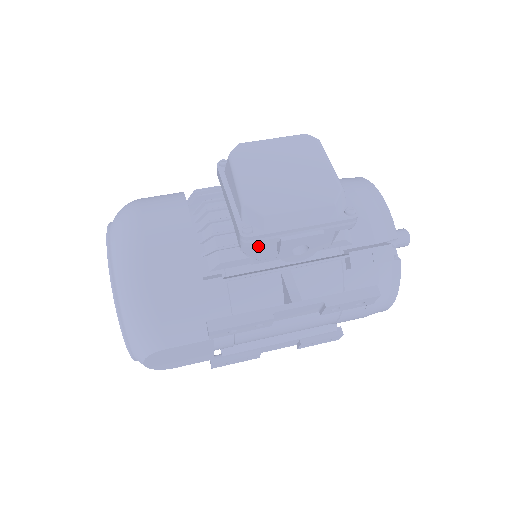
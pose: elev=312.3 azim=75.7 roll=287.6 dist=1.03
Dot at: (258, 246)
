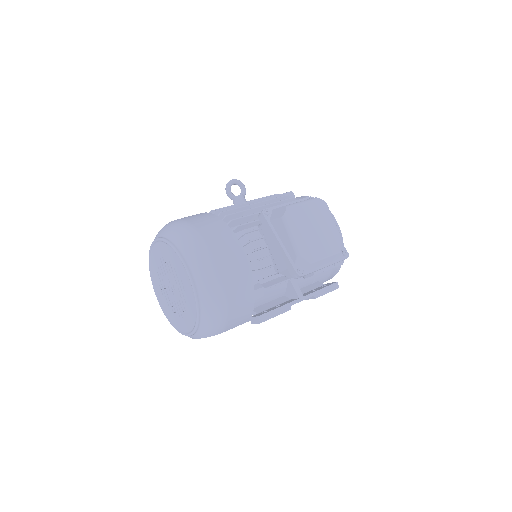
Dot at: occluded
